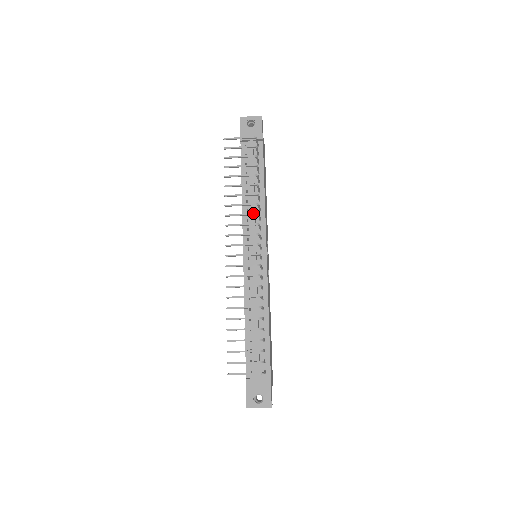
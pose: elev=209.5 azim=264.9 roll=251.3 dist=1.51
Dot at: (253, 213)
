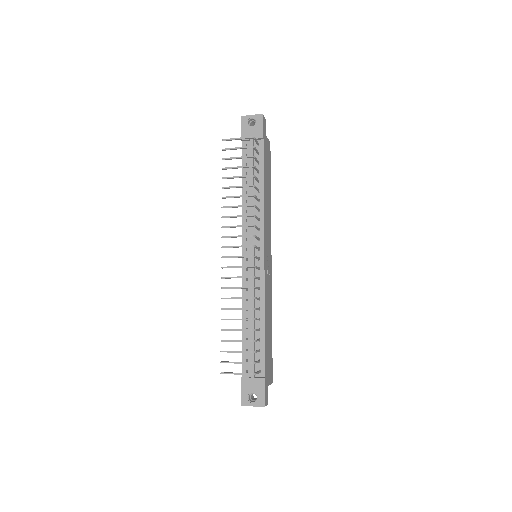
Dot at: (249, 215)
